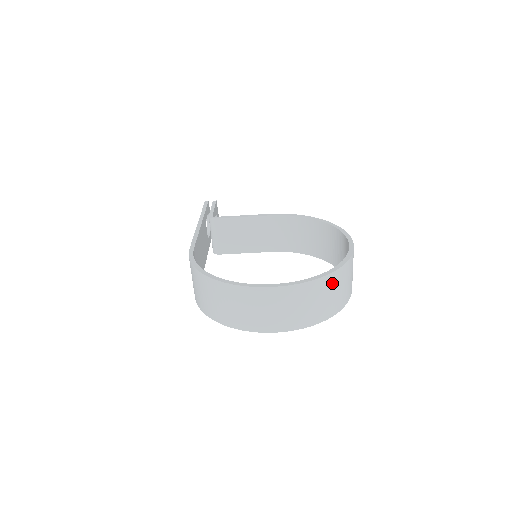
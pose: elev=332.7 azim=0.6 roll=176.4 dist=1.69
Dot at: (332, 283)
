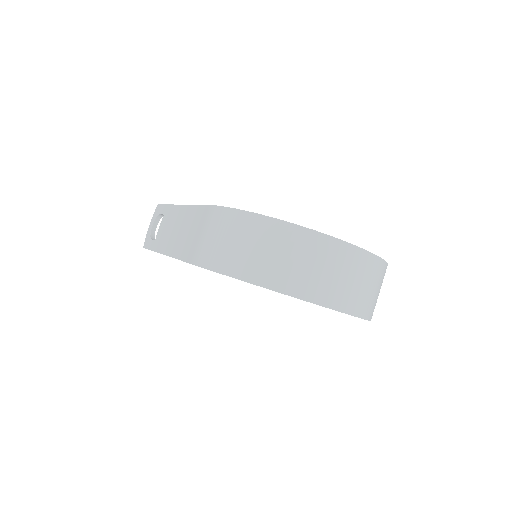
Dot at: (383, 277)
